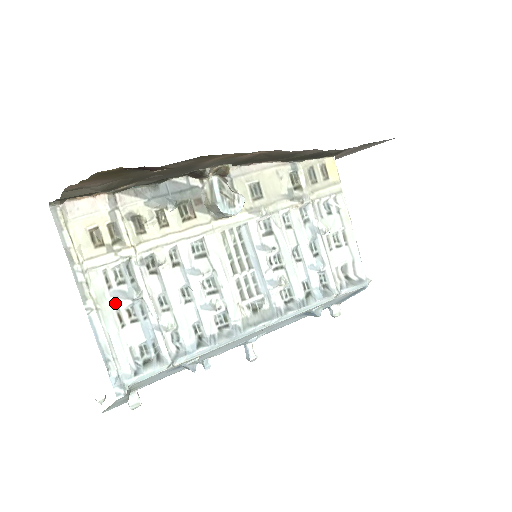
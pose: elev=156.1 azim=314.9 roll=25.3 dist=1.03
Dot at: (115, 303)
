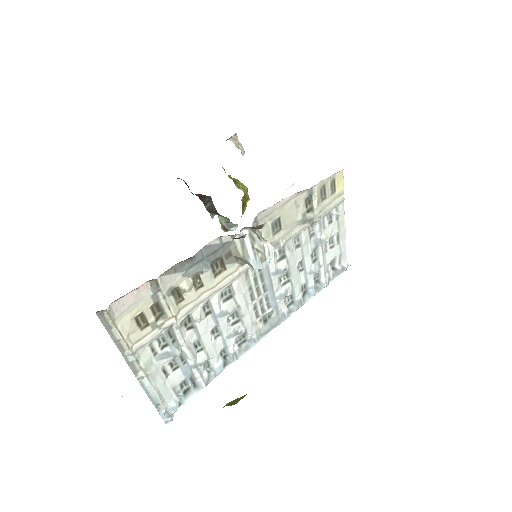
Dot at: (160, 363)
